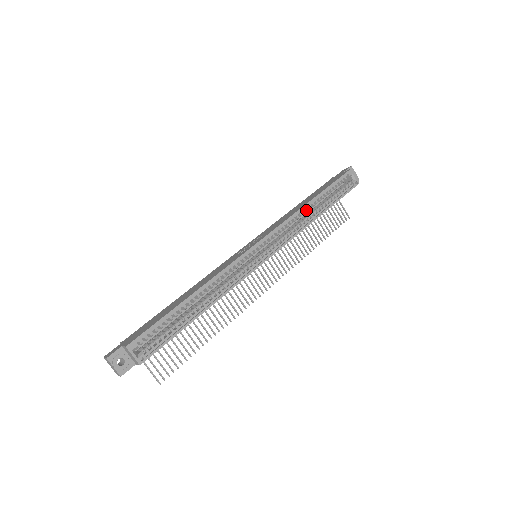
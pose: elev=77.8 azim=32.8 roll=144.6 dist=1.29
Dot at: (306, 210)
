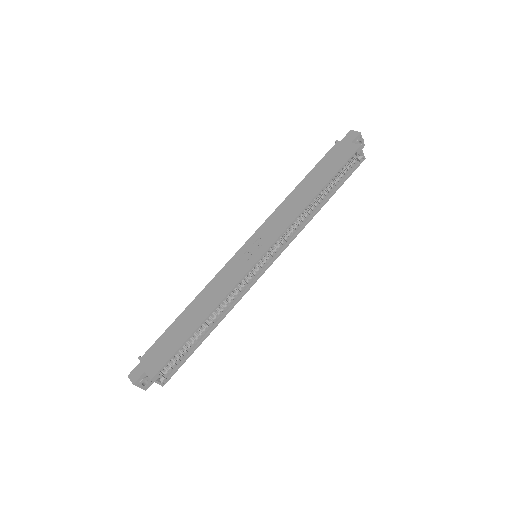
Dot at: (309, 205)
